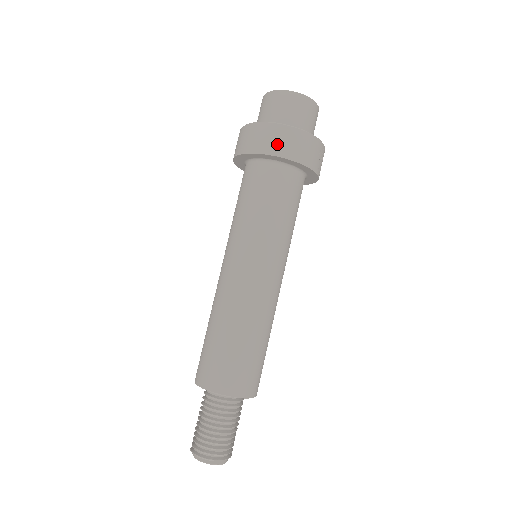
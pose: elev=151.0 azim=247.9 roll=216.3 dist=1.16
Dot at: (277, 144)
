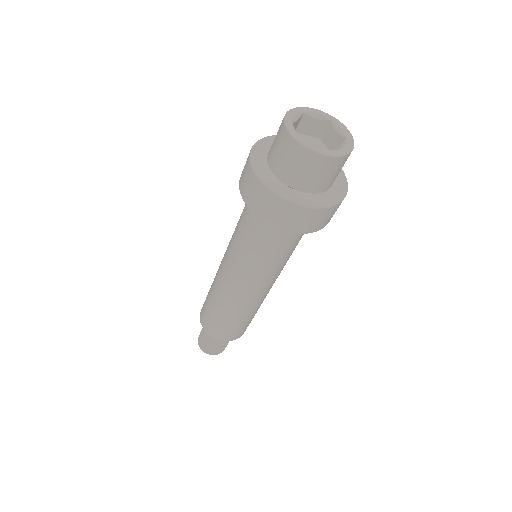
Dot at: (277, 217)
